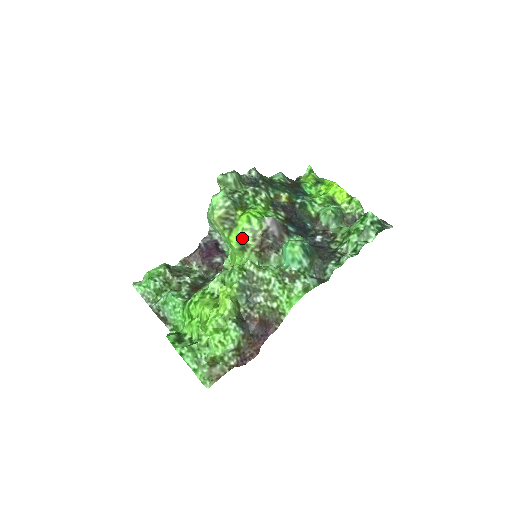
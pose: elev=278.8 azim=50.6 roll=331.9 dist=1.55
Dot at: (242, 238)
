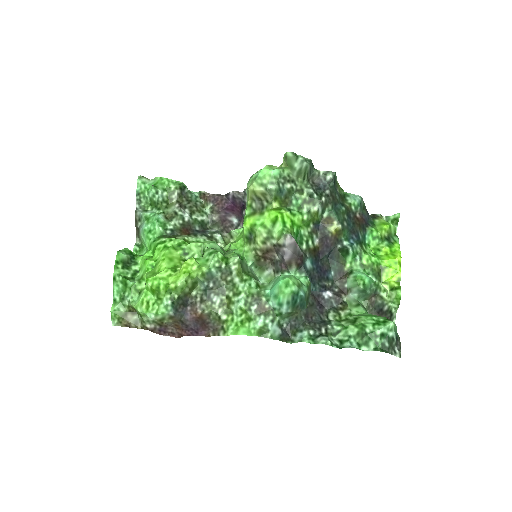
Dot at: (255, 230)
